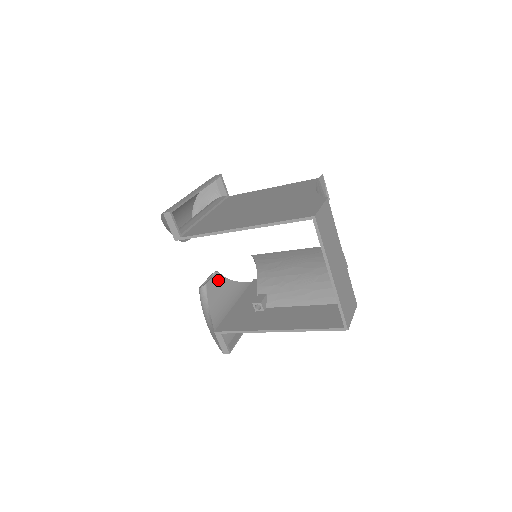
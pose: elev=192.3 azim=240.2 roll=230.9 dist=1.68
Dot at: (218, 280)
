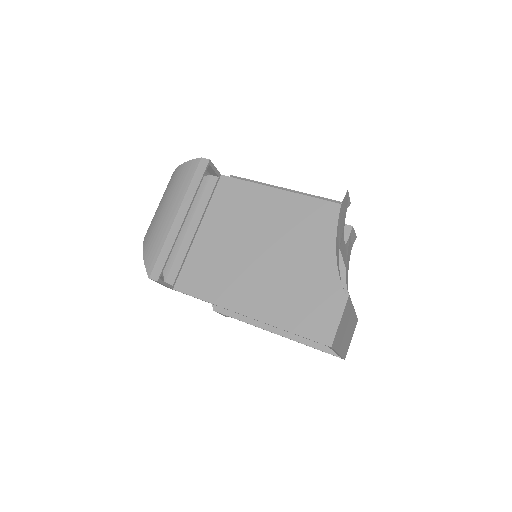
Dot at: occluded
